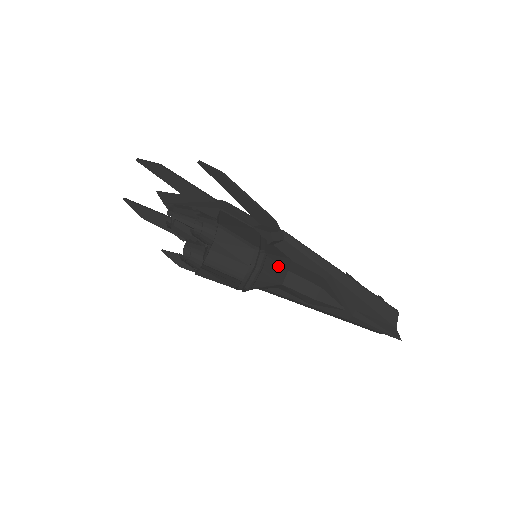
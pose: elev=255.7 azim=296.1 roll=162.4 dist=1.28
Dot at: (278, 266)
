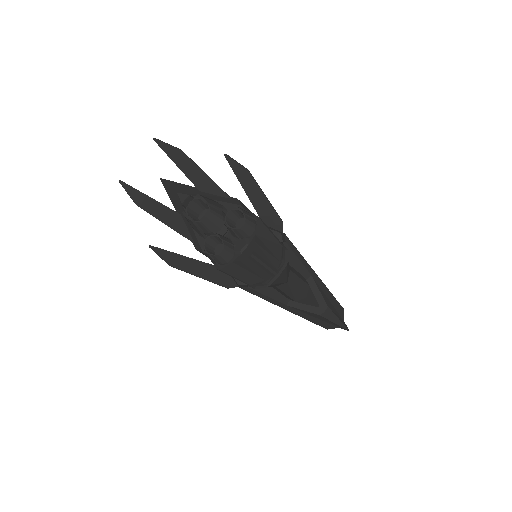
Dot at: (288, 264)
